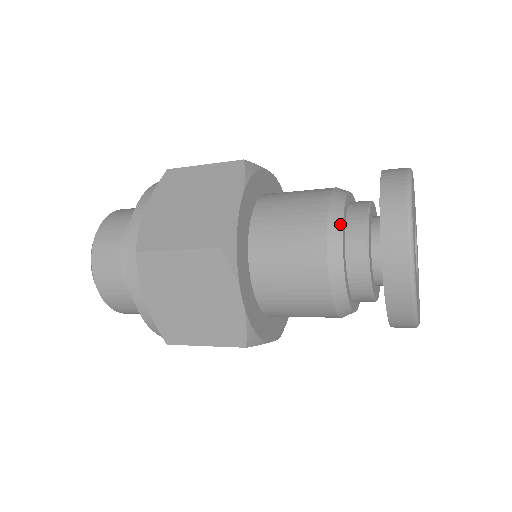
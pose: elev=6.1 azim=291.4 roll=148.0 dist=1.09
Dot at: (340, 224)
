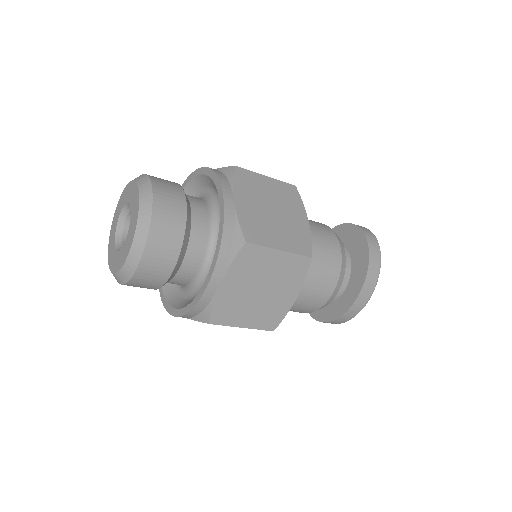
Dot at: occluded
